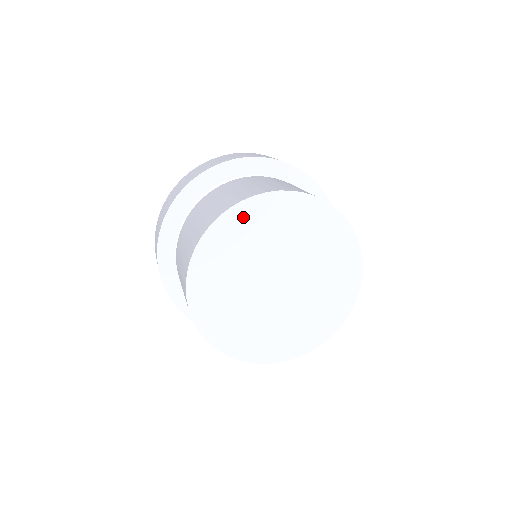
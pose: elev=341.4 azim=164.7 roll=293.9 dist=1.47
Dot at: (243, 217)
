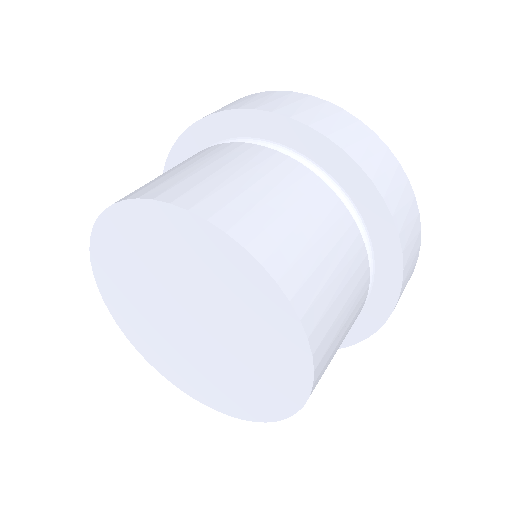
Dot at: (116, 231)
